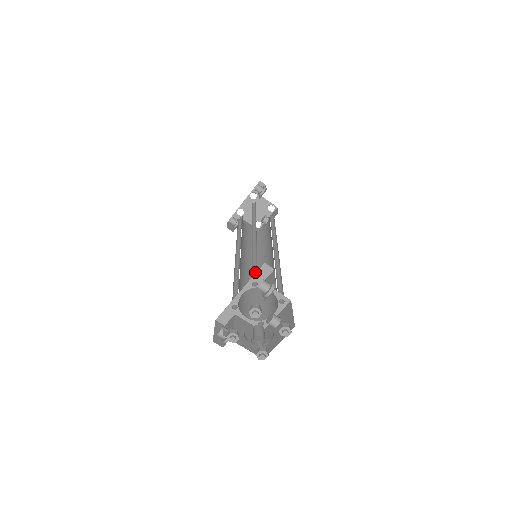
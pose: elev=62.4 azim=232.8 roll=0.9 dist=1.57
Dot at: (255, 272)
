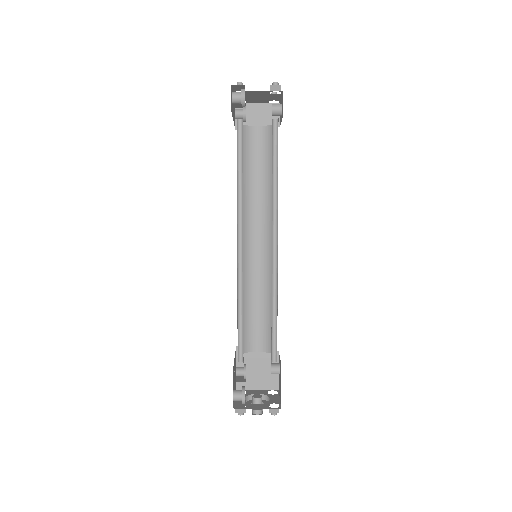
Dot at: (242, 334)
